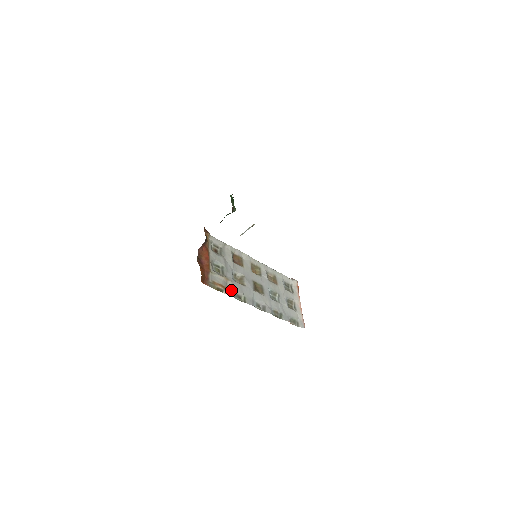
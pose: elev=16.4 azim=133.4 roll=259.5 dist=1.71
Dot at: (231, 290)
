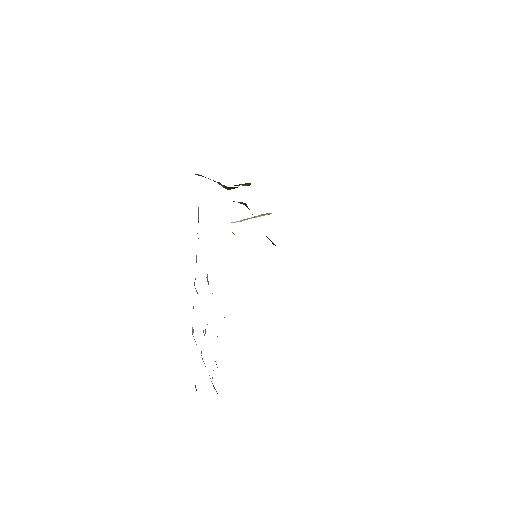
Dot at: occluded
